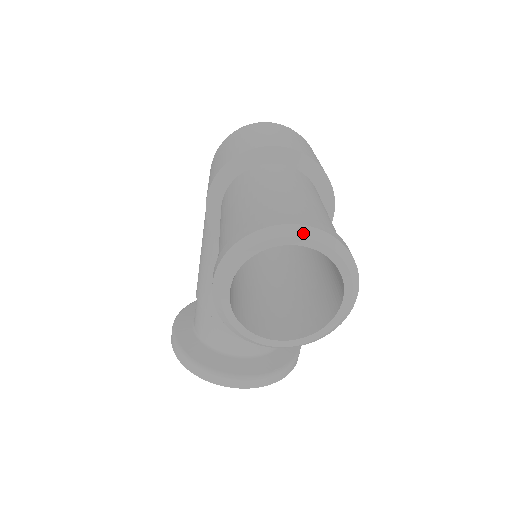
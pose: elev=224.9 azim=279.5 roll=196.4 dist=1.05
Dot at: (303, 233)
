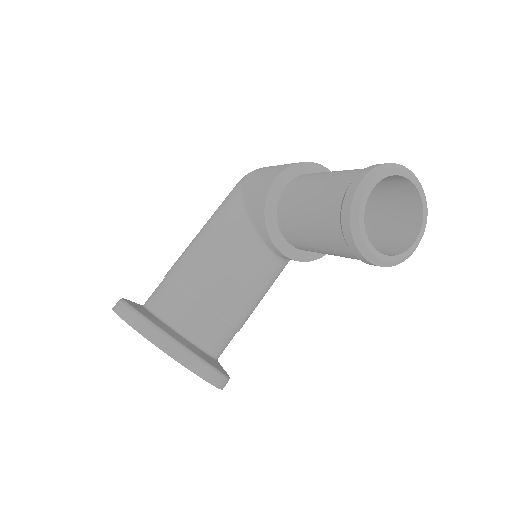
Dot at: (418, 181)
